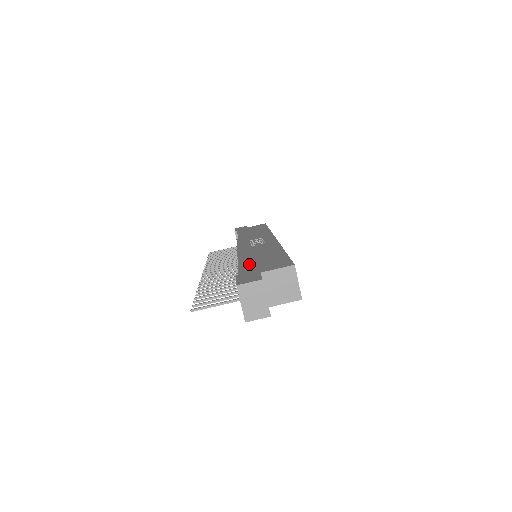
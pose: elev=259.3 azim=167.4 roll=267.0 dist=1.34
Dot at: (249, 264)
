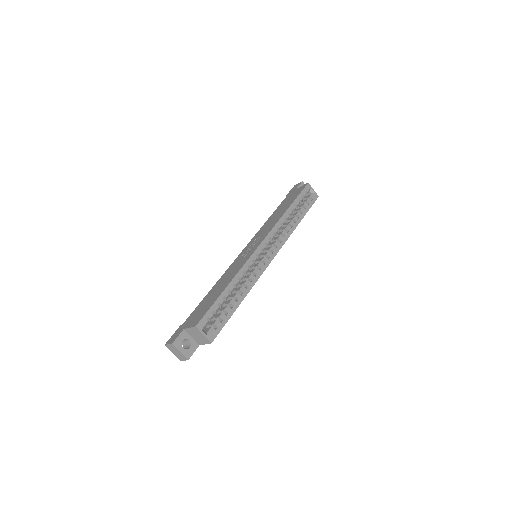
Dot at: (199, 306)
